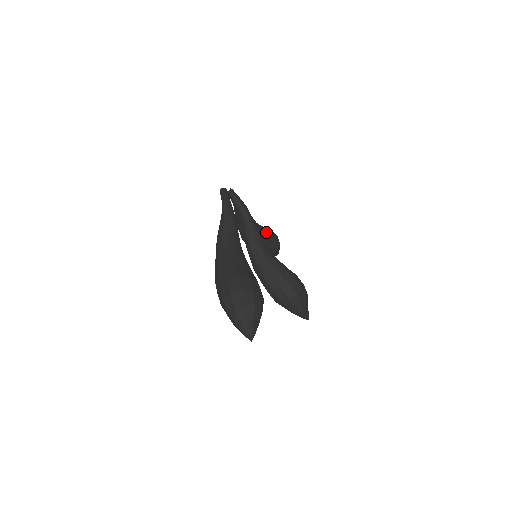
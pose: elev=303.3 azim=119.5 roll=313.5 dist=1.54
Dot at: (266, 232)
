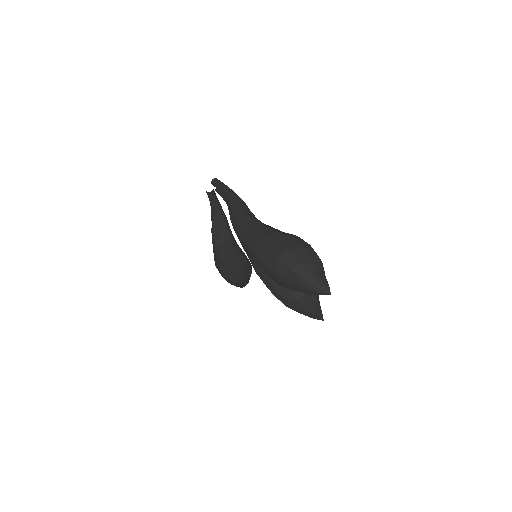
Dot at: (241, 250)
